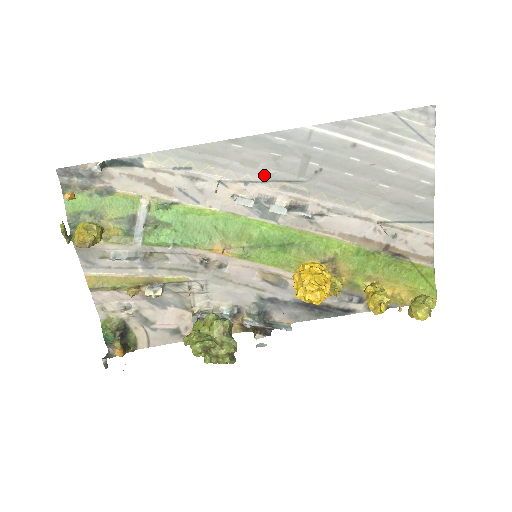
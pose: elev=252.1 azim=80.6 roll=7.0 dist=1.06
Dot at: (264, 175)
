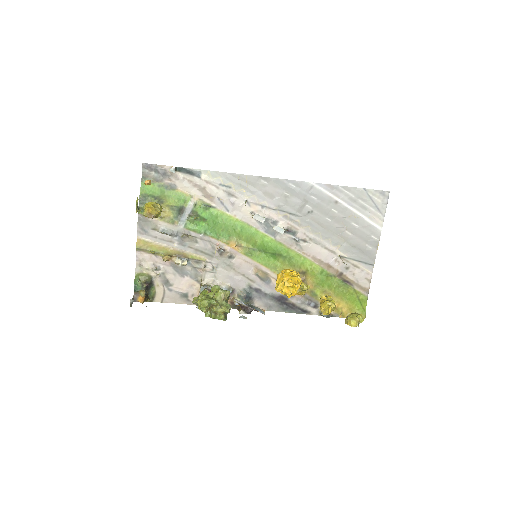
Dot at: (276, 205)
